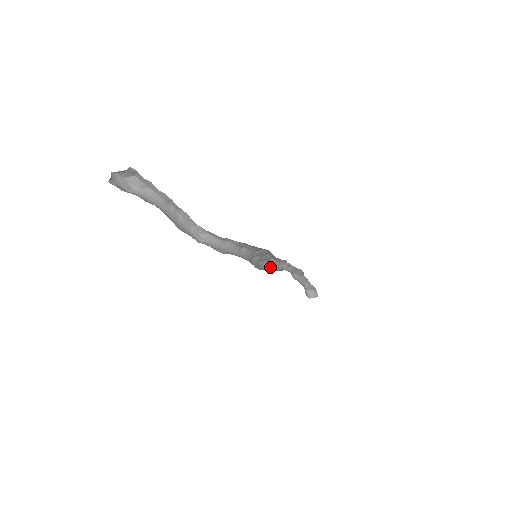
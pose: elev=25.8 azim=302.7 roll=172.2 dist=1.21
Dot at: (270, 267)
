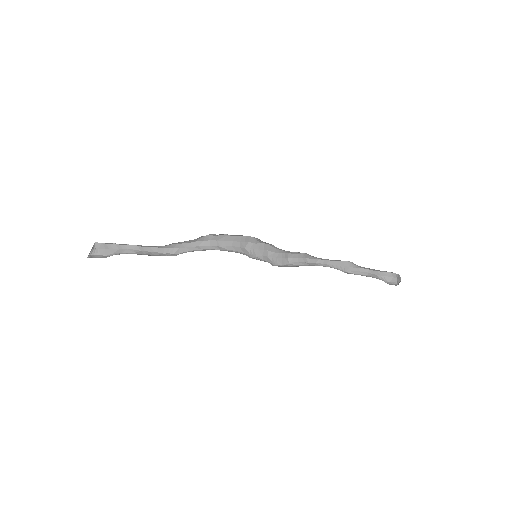
Dot at: occluded
